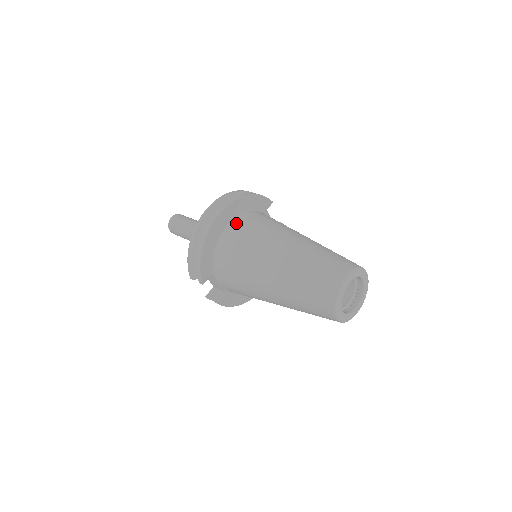
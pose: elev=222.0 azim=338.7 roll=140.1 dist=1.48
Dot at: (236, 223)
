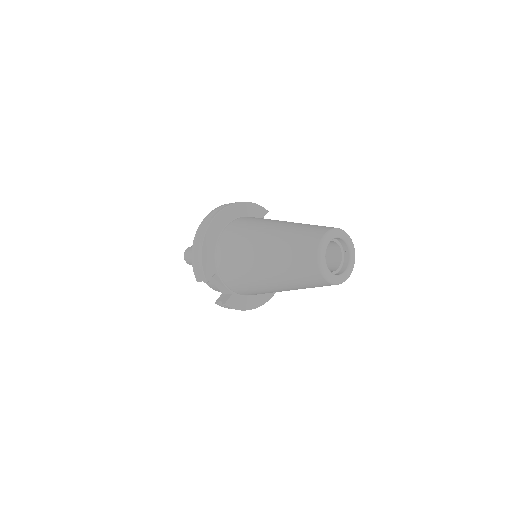
Dot at: (232, 224)
